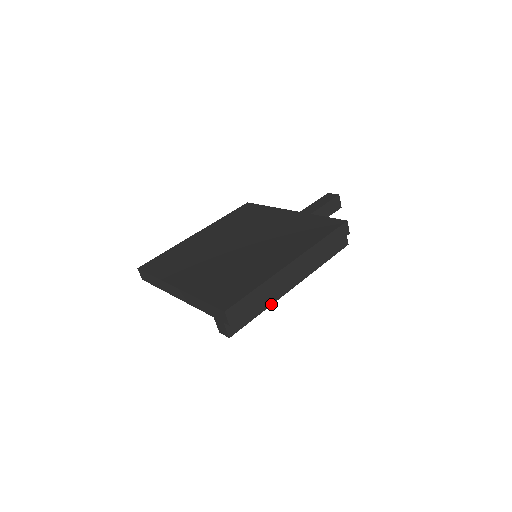
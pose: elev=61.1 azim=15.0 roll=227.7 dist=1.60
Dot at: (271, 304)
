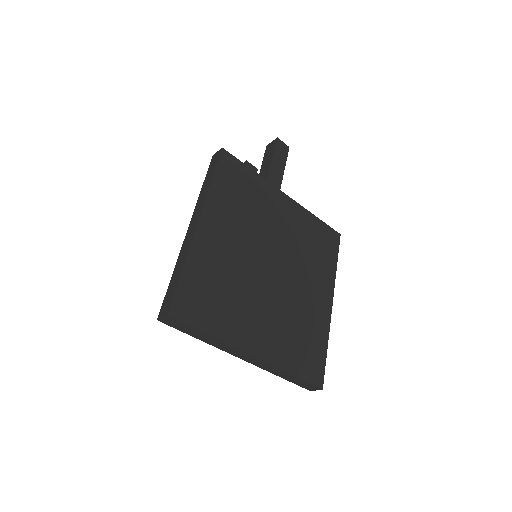
Dot at: occluded
